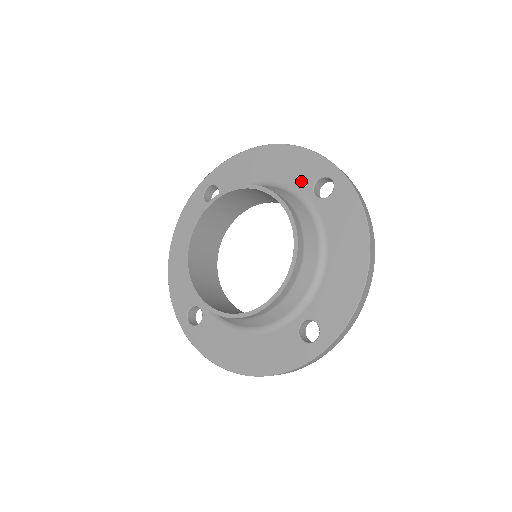
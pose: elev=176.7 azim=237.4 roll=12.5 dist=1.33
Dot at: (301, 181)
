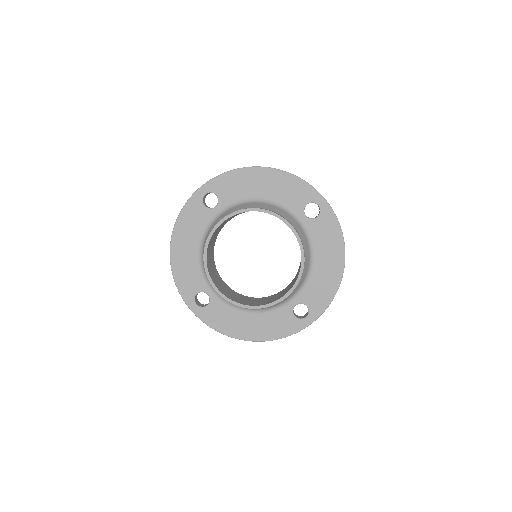
Dot at: (294, 203)
